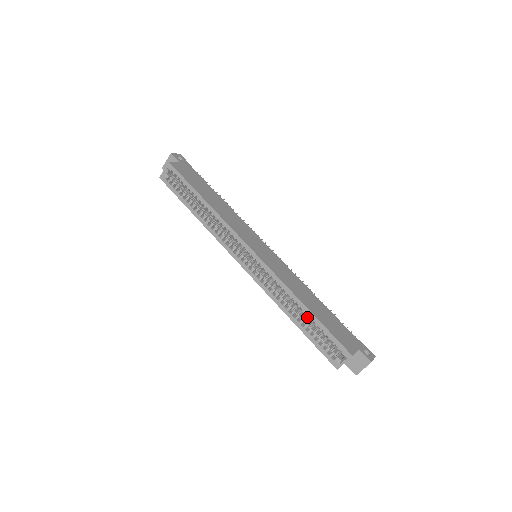
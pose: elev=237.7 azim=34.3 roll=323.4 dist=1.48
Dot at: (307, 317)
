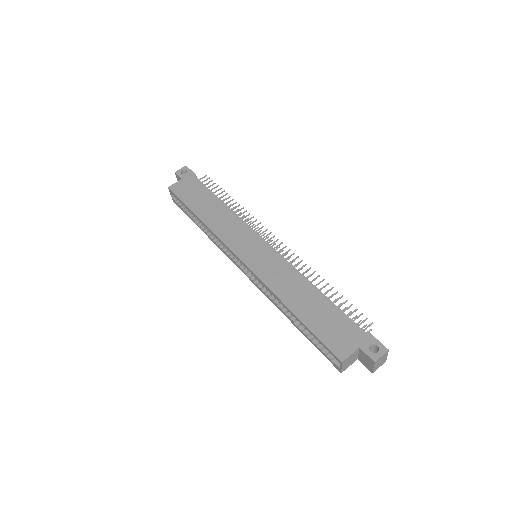
Dot at: (298, 321)
